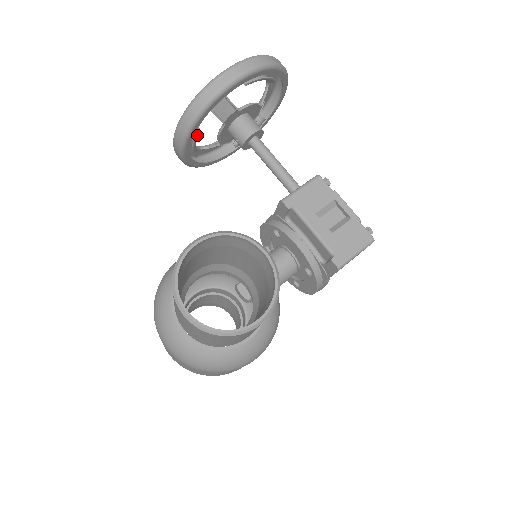
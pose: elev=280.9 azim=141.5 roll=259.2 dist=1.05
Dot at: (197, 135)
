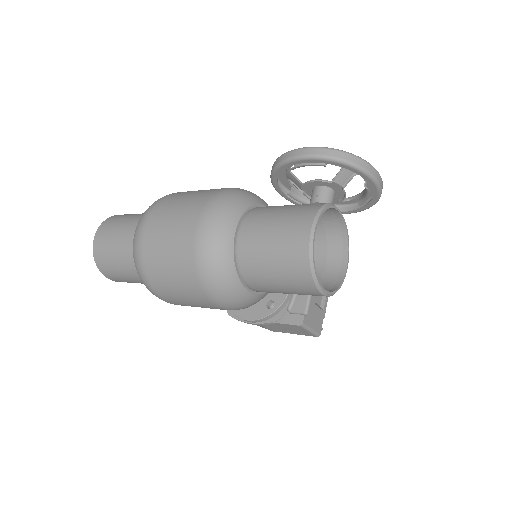
Dot at: (322, 165)
